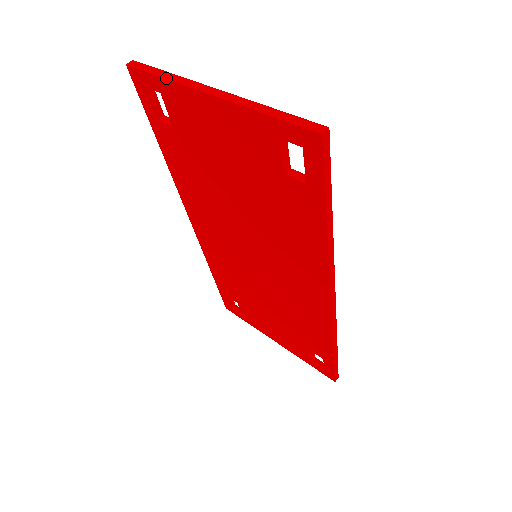
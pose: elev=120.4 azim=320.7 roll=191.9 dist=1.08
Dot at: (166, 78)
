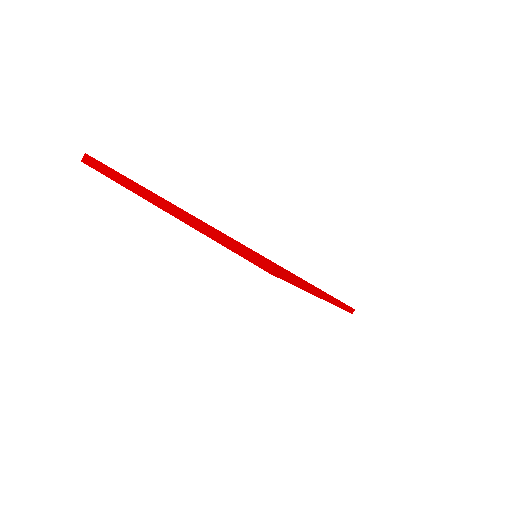
Dot at: (122, 185)
